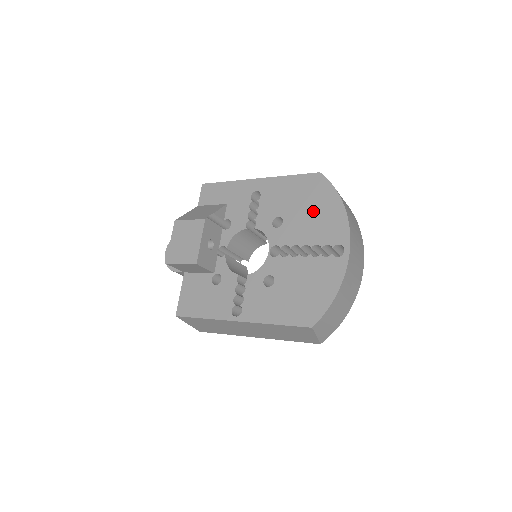
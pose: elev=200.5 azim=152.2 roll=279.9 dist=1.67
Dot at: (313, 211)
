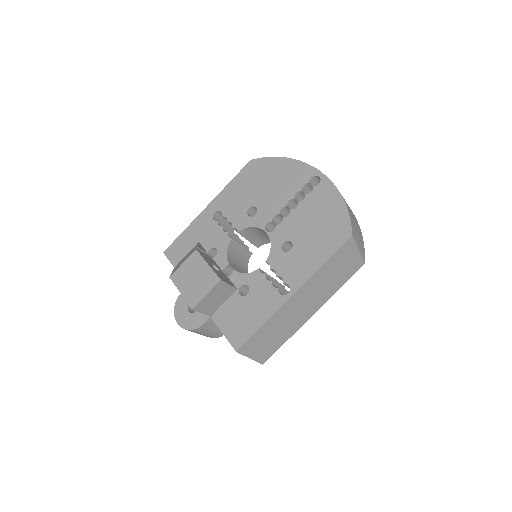
Dot at: (271, 181)
